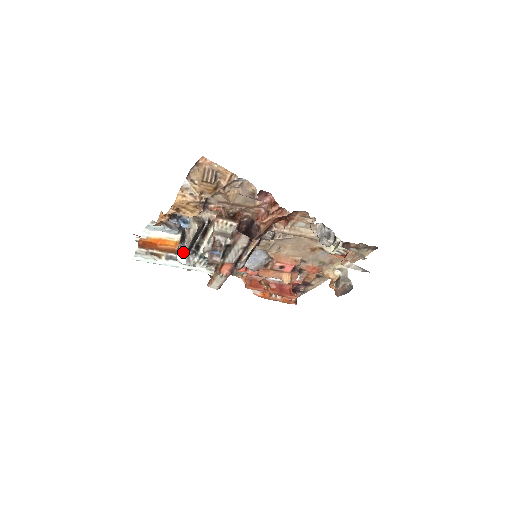
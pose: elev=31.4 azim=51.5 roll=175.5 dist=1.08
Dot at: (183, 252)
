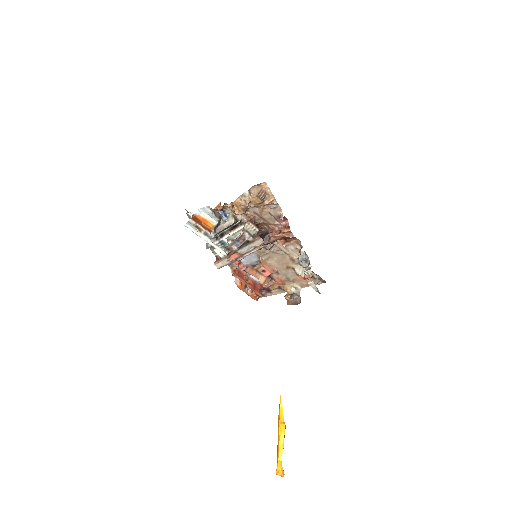
Dot at: (212, 234)
